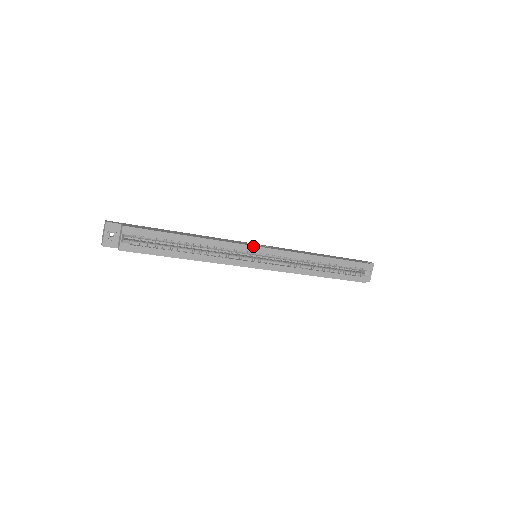
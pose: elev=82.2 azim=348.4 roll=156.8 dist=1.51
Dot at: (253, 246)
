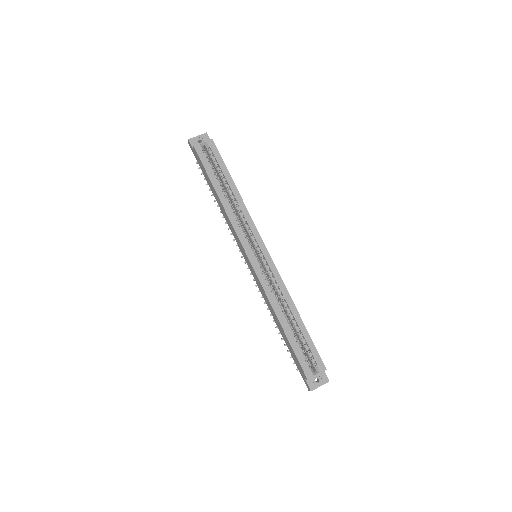
Dot at: occluded
